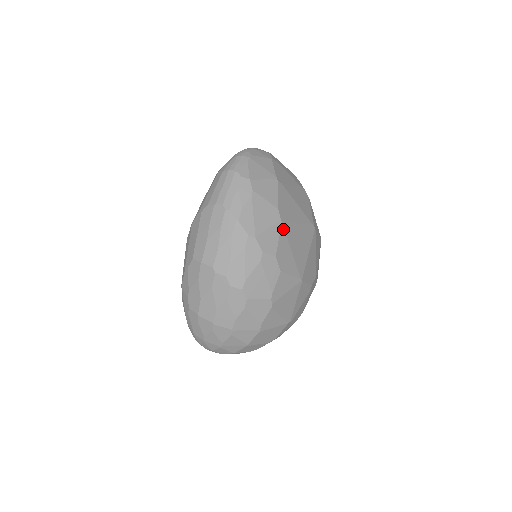
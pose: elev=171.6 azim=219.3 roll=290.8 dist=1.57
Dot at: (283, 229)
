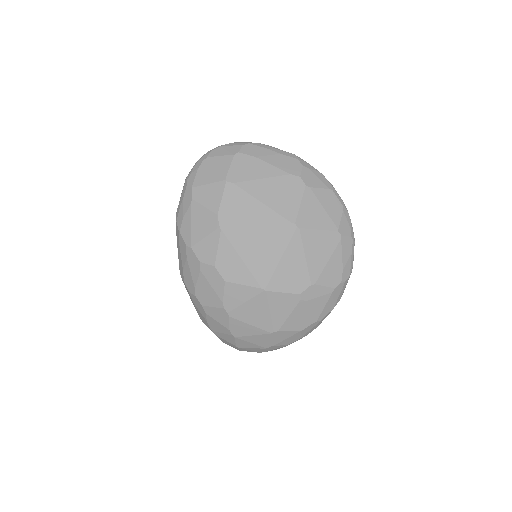
Dot at: (224, 236)
